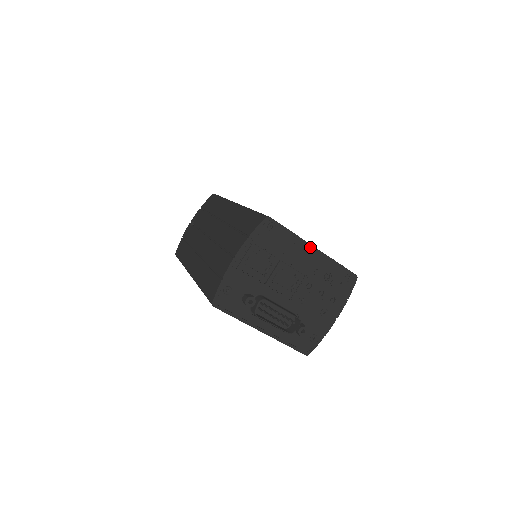
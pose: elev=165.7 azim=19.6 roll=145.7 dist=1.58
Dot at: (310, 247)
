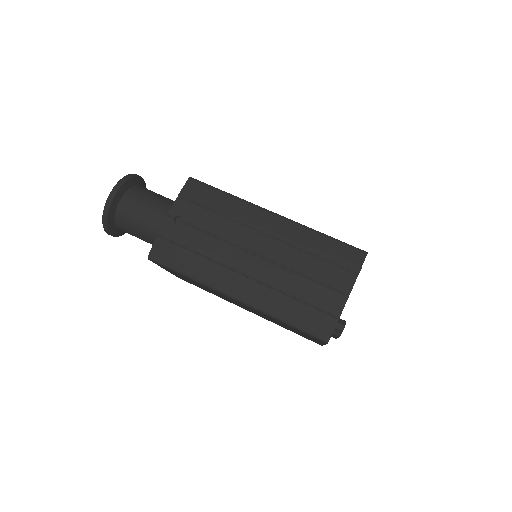
Dot at: occluded
